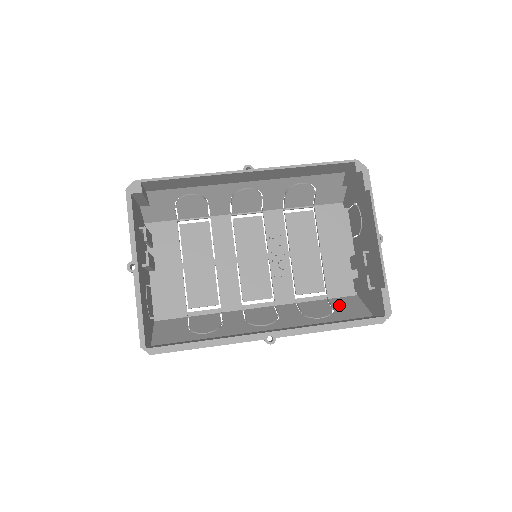
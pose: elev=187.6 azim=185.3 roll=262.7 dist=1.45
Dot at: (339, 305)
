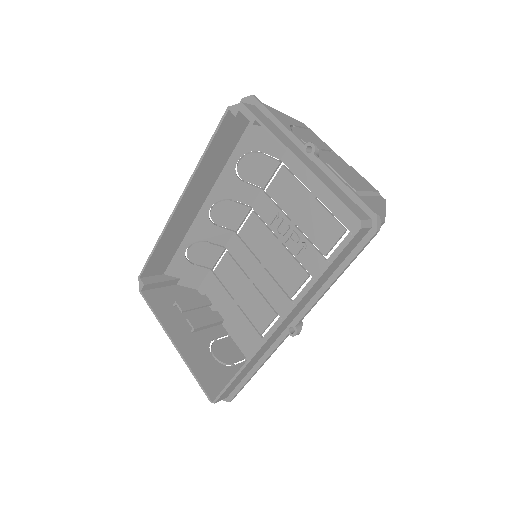
Dot at: occluded
